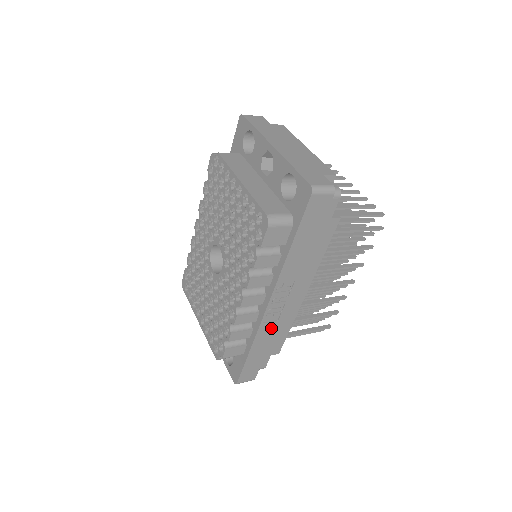
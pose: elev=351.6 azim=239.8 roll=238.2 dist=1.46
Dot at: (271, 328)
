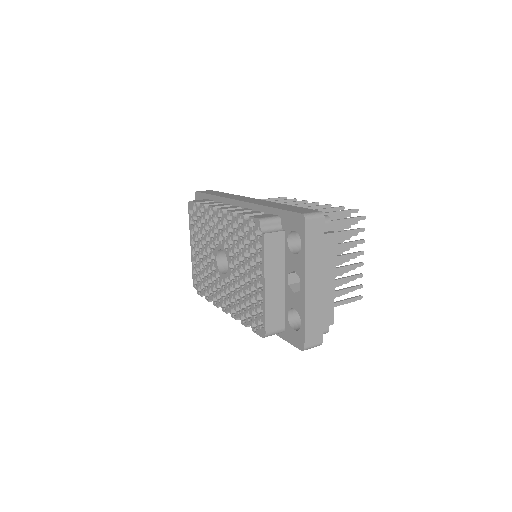
Dot at: occluded
